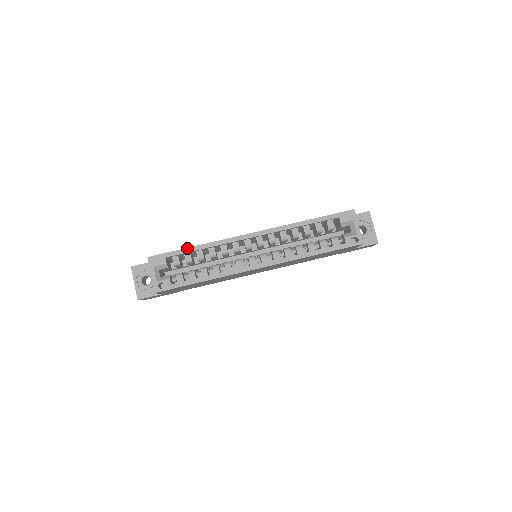
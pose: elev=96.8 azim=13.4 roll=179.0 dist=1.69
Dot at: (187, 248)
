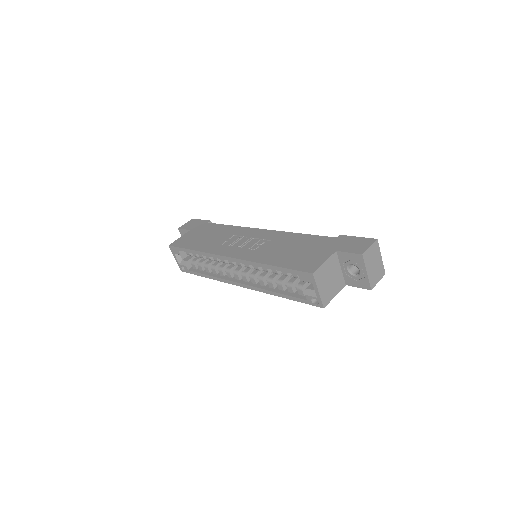
Dot at: (189, 249)
